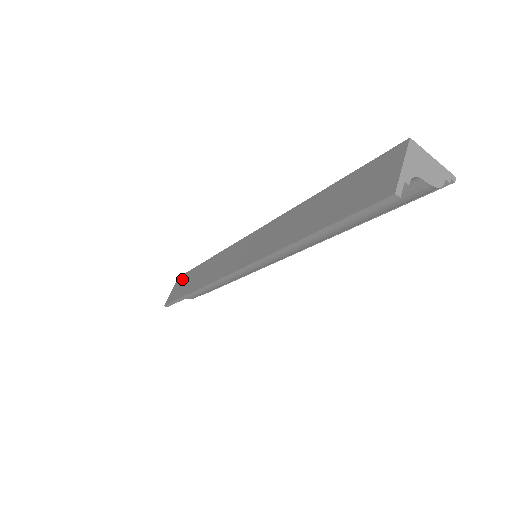
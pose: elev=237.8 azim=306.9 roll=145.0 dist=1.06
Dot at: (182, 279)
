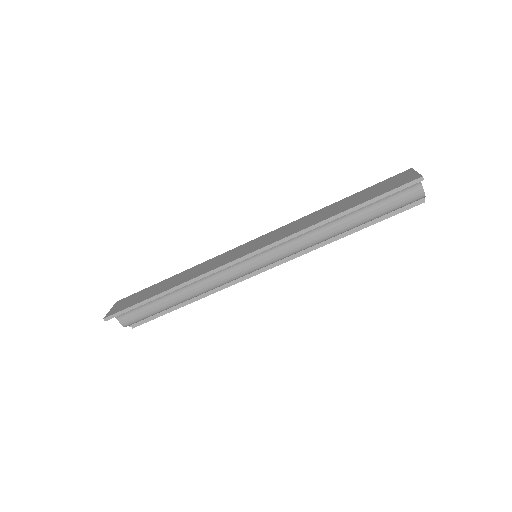
Dot at: (131, 297)
